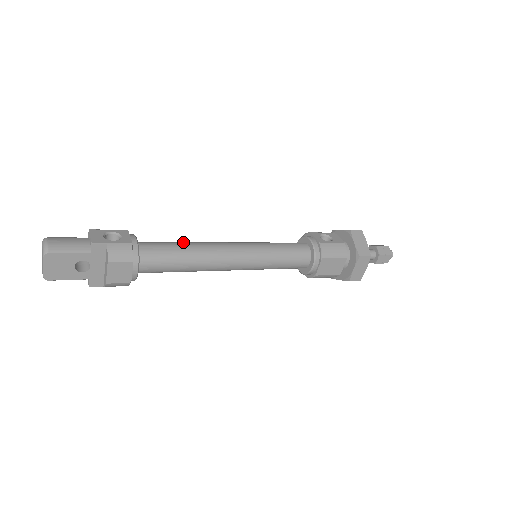
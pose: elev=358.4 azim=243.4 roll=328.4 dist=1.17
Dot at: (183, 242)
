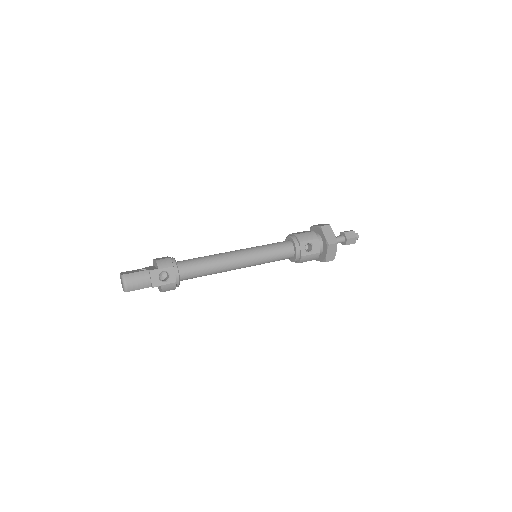
Dot at: (208, 262)
